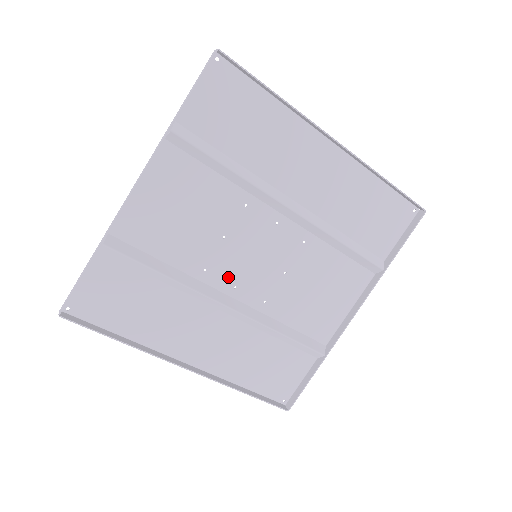
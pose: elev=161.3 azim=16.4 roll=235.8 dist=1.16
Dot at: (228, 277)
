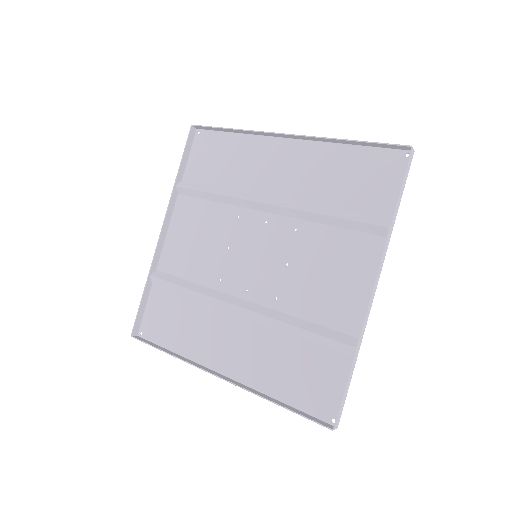
Dot at: (239, 282)
